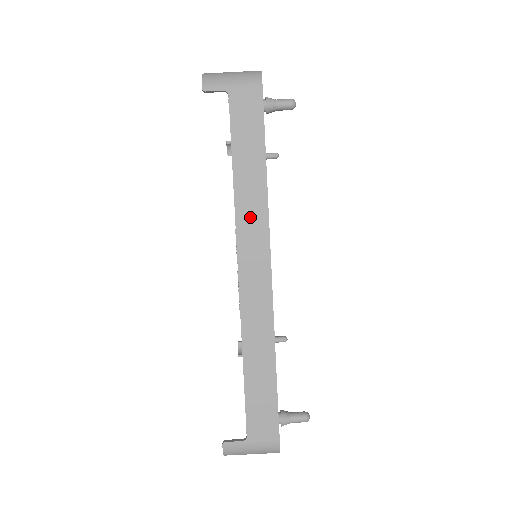
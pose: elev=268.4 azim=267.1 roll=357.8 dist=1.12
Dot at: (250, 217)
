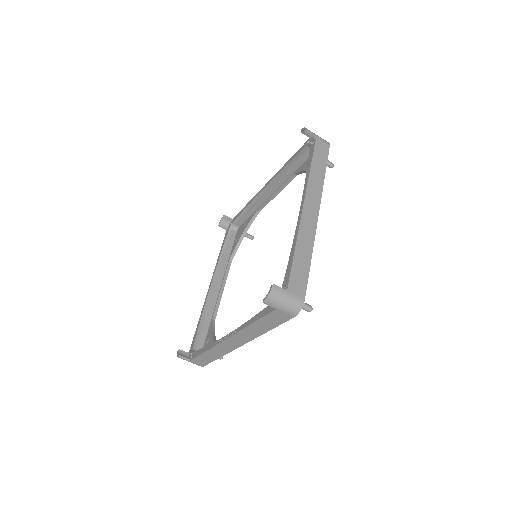
Dot at: (246, 335)
